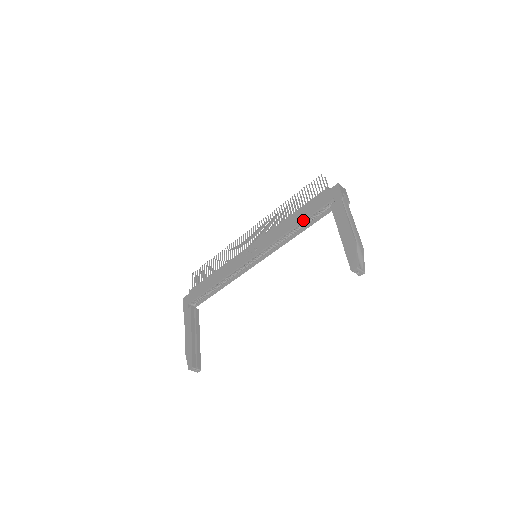
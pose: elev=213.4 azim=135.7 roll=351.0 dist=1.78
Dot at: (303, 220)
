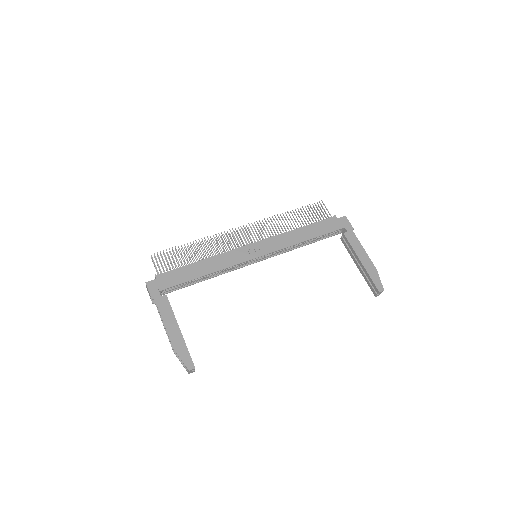
Dot at: (316, 237)
